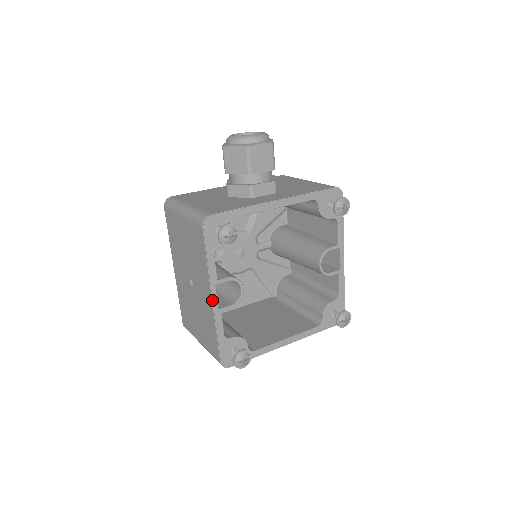
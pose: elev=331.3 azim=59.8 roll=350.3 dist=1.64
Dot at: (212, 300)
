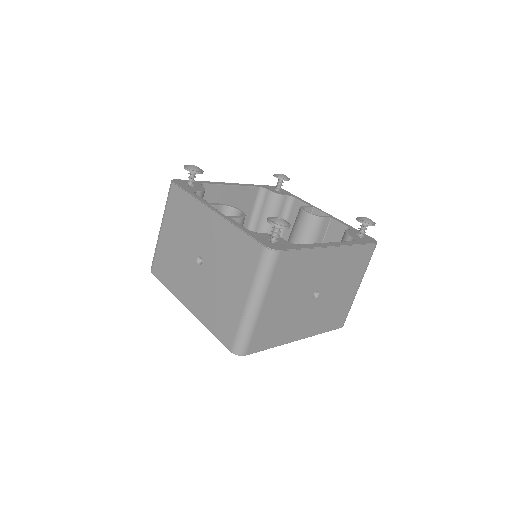
Dot at: (214, 212)
